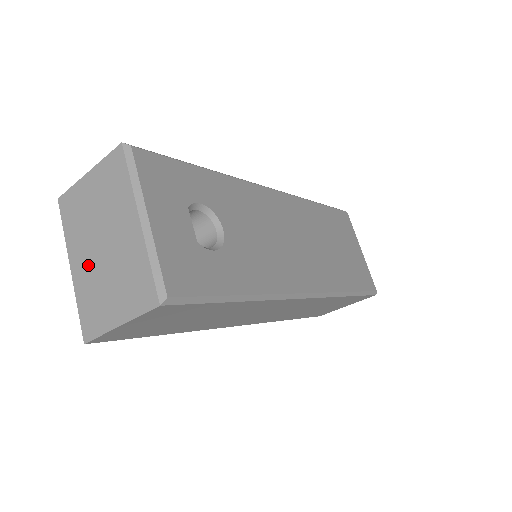
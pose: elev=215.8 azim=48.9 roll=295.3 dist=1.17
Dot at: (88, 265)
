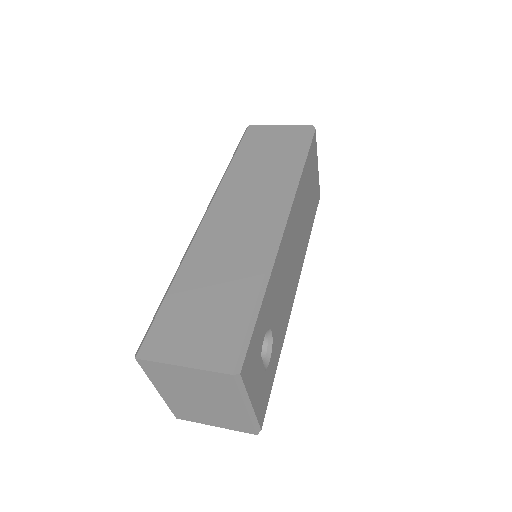
Dot at: (182, 399)
